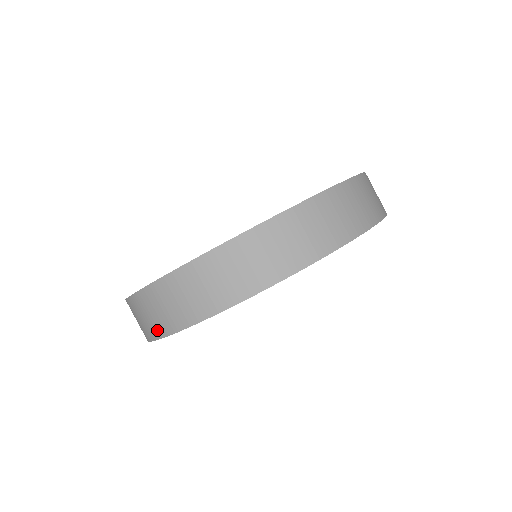
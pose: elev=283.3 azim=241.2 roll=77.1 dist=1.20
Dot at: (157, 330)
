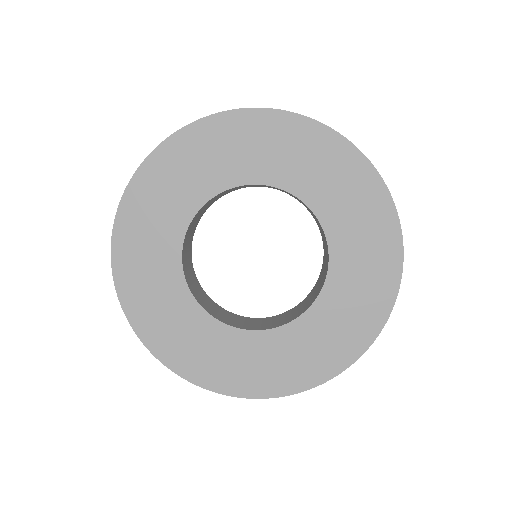
Dot at: occluded
